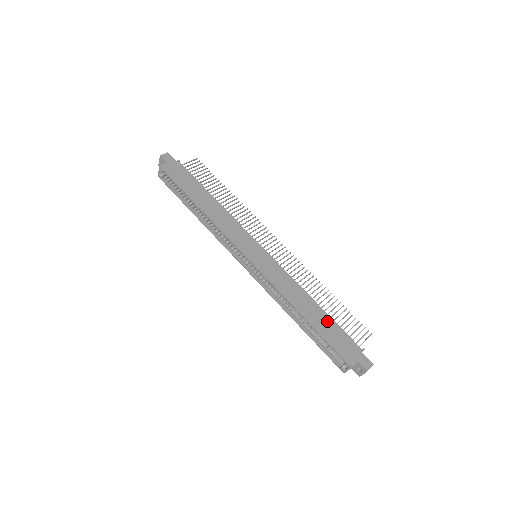
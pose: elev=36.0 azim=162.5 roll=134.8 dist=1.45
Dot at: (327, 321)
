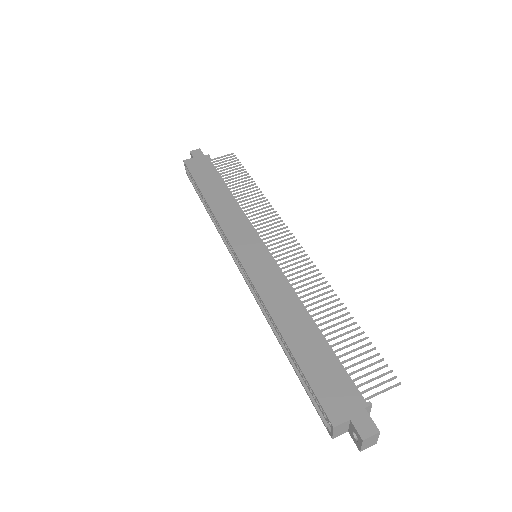
Dot at: (320, 349)
